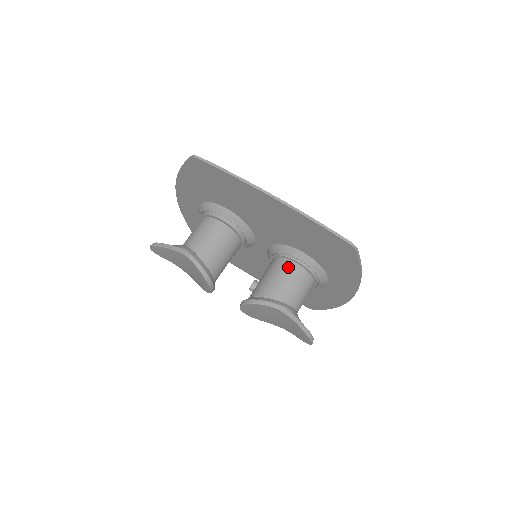
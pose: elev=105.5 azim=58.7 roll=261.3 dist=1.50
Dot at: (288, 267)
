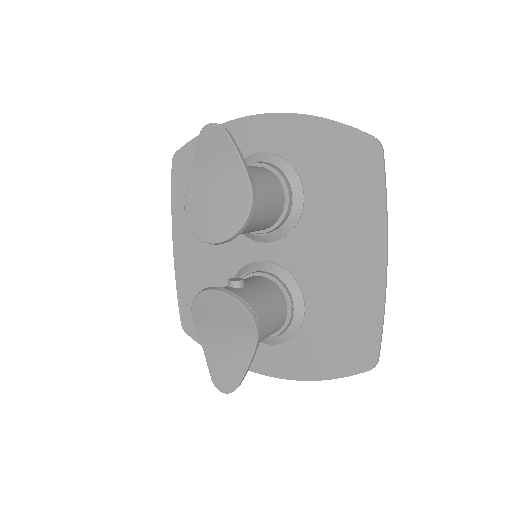
Dot at: (282, 305)
